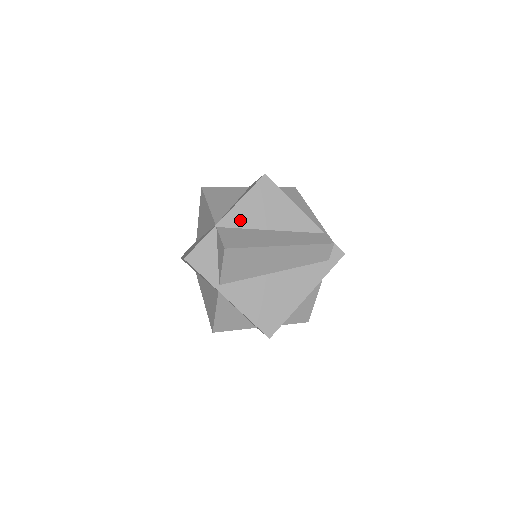
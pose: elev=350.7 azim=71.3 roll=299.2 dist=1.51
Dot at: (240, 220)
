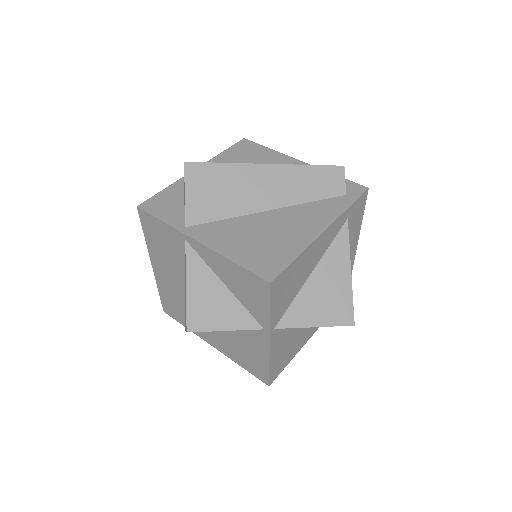
Dot at: occluded
